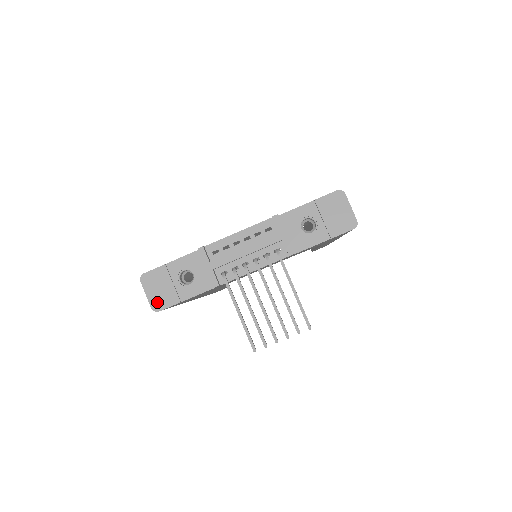
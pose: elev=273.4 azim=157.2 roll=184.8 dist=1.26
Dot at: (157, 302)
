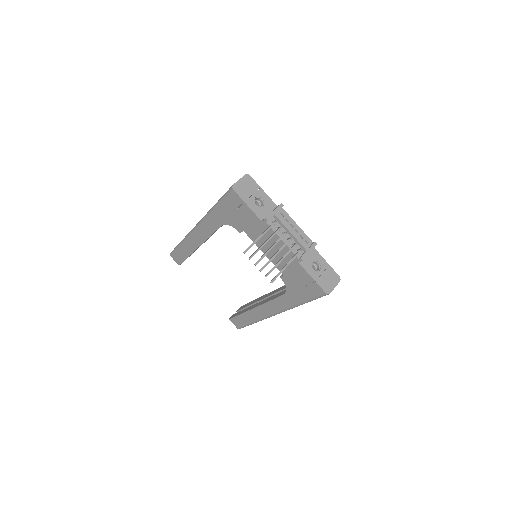
Dot at: (238, 187)
